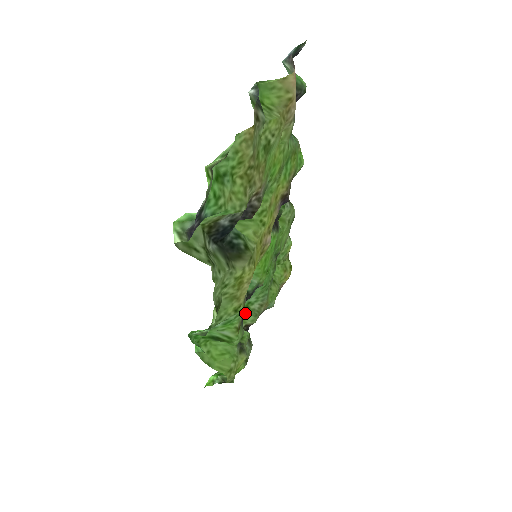
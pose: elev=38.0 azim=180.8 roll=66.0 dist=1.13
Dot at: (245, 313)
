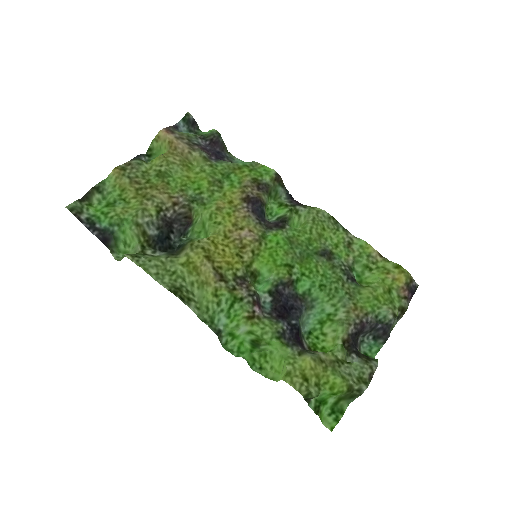
Dot at: (333, 328)
